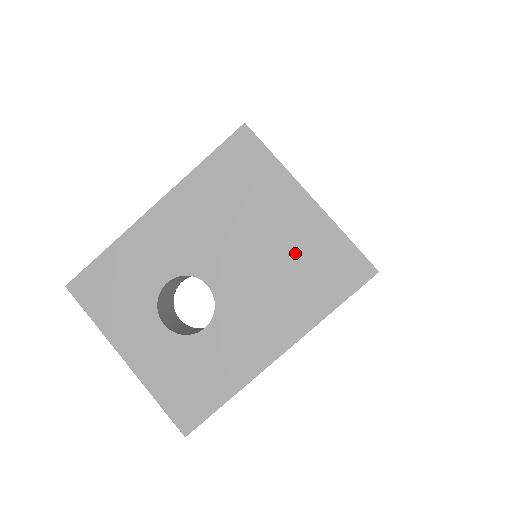
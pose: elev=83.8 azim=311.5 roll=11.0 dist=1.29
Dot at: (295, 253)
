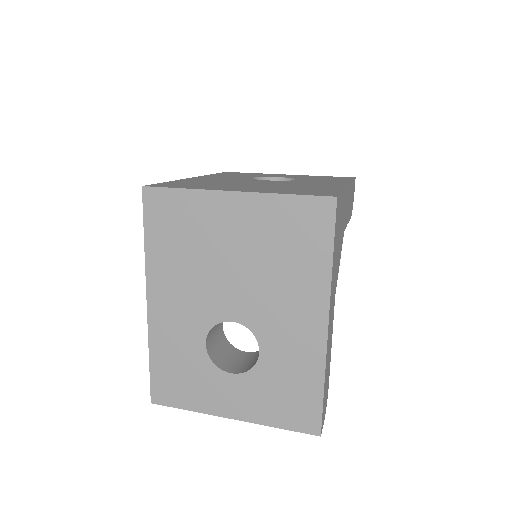
Dot at: (265, 243)
